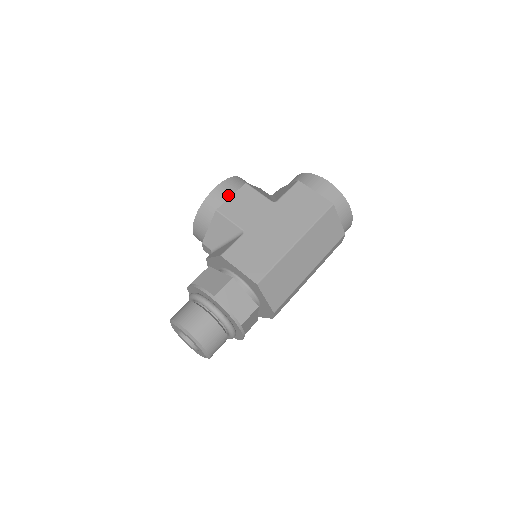
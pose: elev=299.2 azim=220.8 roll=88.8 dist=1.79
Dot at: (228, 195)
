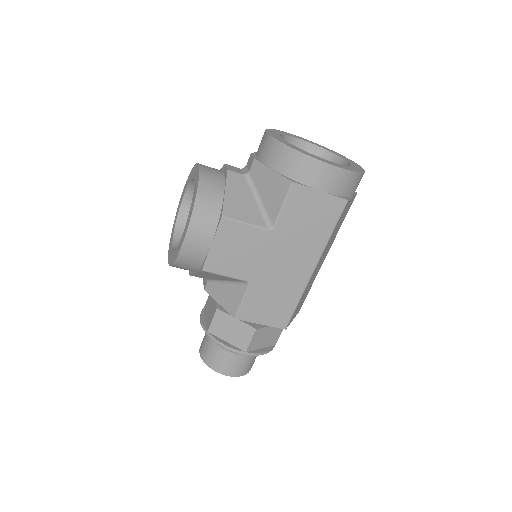
Dot at: (207, 245)
